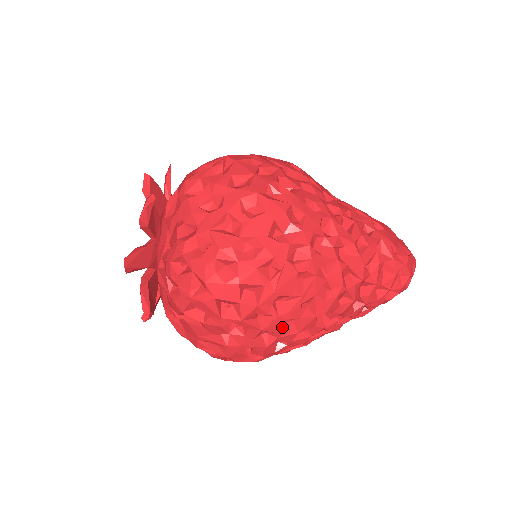
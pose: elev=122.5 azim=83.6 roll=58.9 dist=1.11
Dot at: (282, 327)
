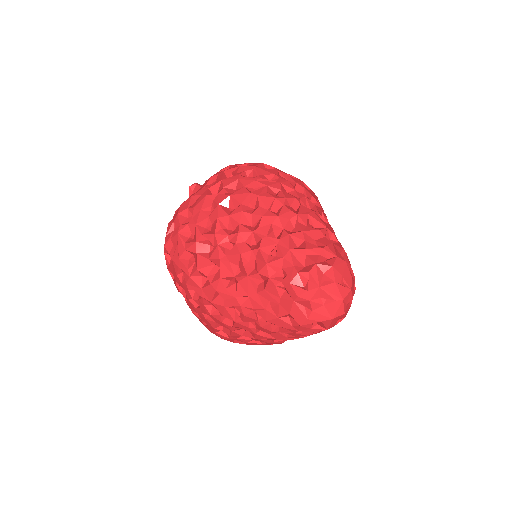
Dot at: (229, 190)
